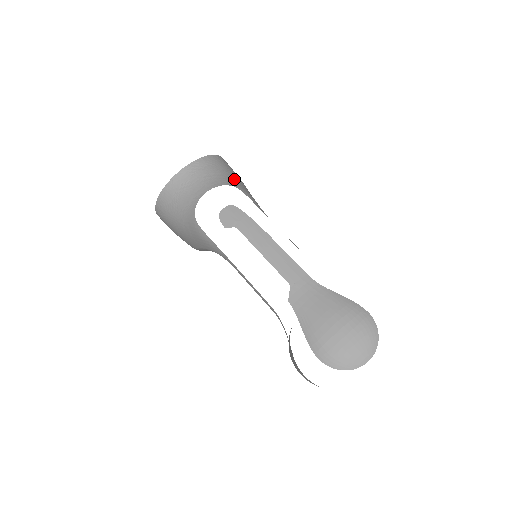
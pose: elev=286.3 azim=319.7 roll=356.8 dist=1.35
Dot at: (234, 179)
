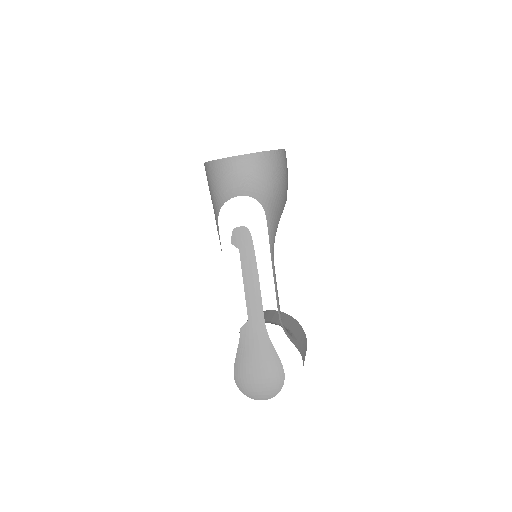
Dot at: (272, 190)
